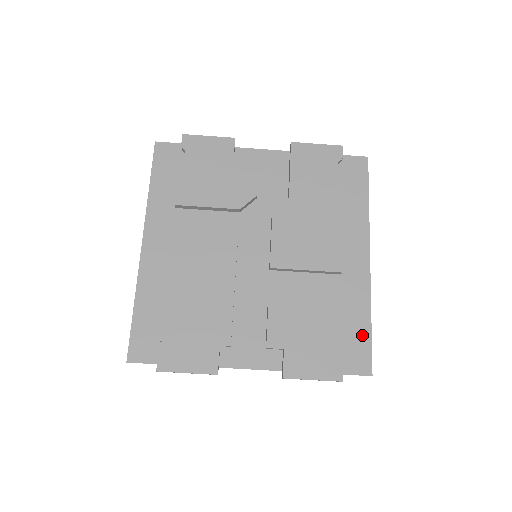
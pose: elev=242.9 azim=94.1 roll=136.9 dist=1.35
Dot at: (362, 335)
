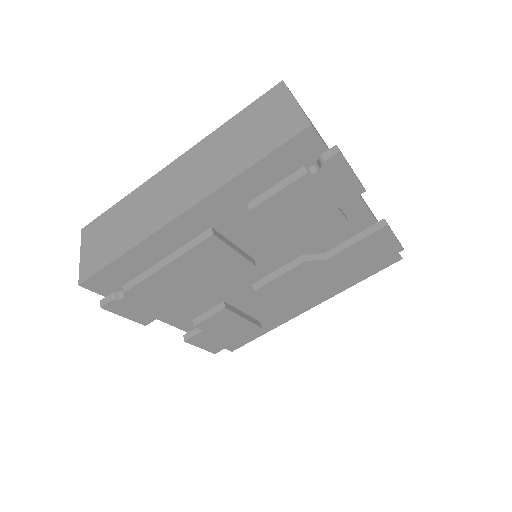
Dot at: (253, 336)
